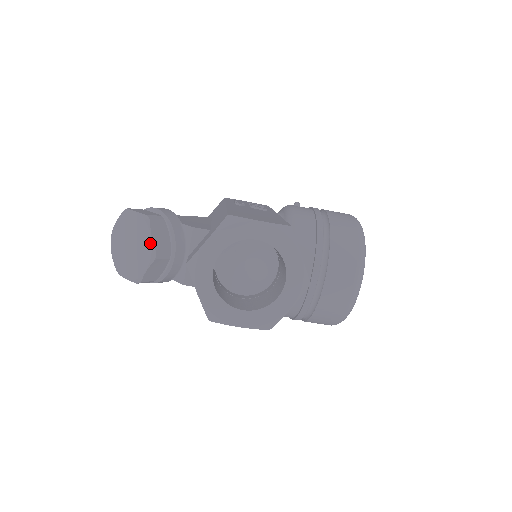
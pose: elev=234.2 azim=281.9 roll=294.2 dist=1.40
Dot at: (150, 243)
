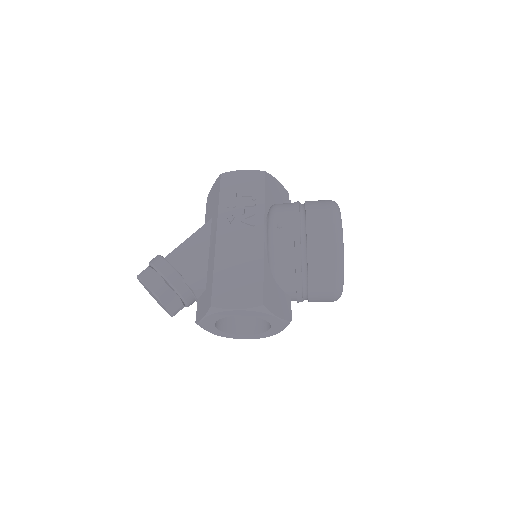
Dot at: (166, 309)
